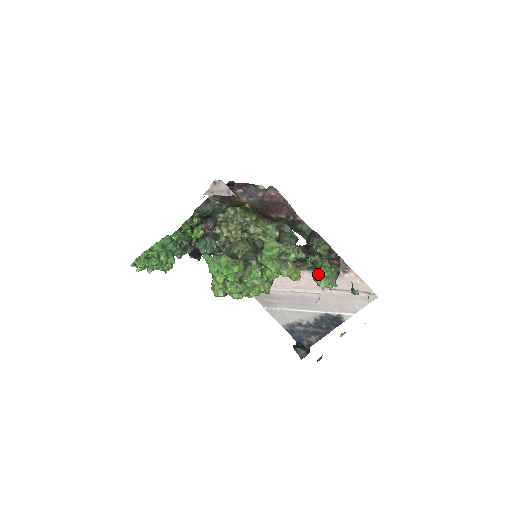
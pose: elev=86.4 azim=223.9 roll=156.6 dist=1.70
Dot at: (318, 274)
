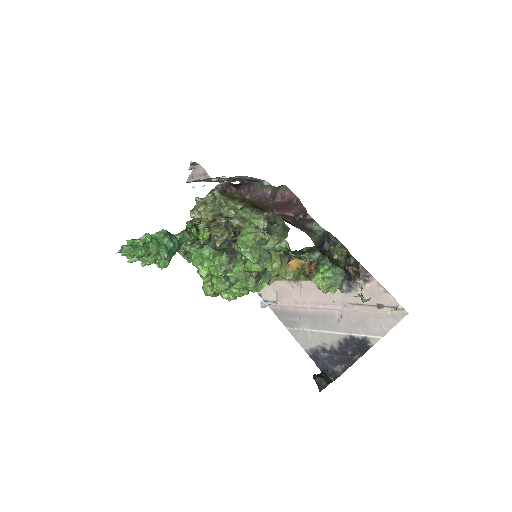
Dot at: (316, 273)
